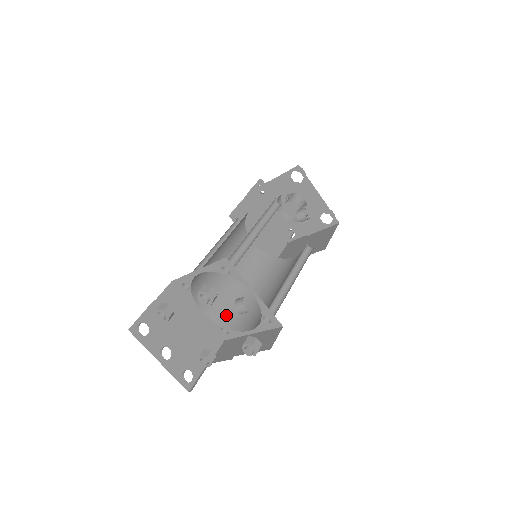
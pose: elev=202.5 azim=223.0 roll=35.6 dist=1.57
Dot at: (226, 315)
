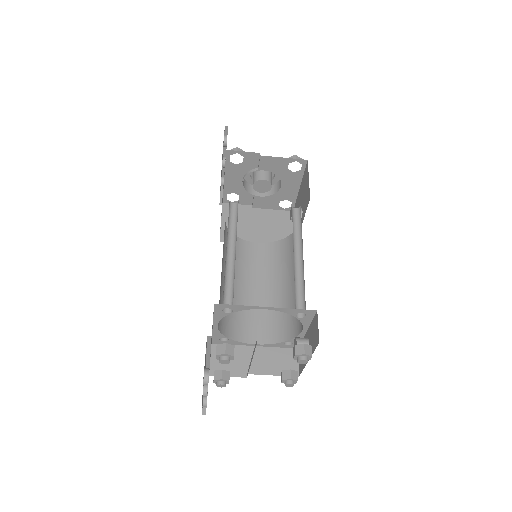
Dot at: (225, 322)
